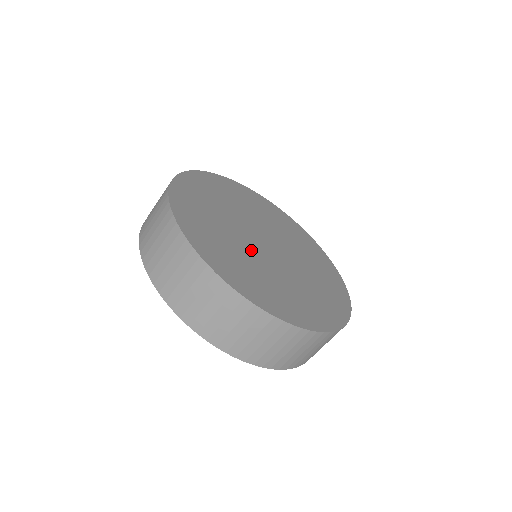
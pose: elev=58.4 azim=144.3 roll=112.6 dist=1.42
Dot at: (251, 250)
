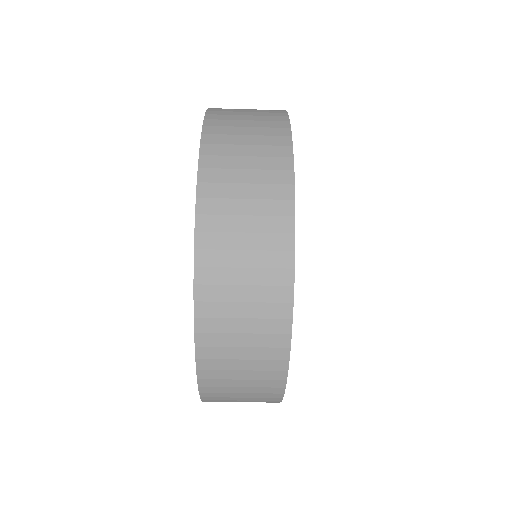
Dot at: occluded
